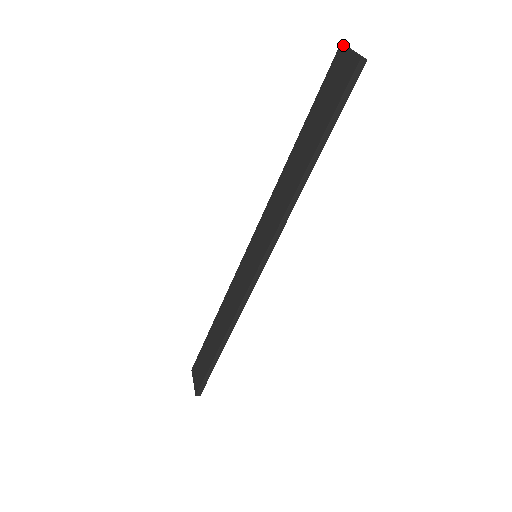
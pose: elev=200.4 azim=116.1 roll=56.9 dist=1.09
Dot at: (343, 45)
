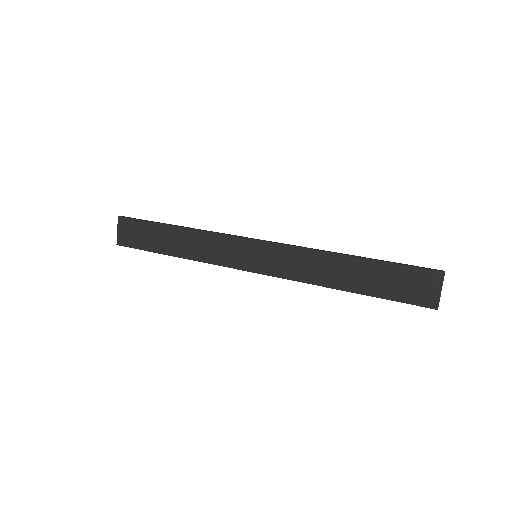
Dot at: occluded
